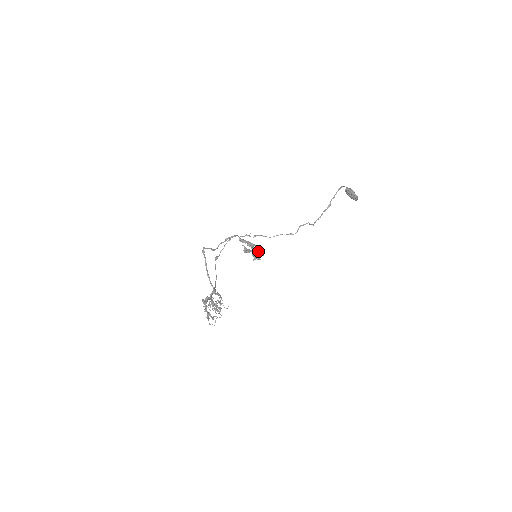
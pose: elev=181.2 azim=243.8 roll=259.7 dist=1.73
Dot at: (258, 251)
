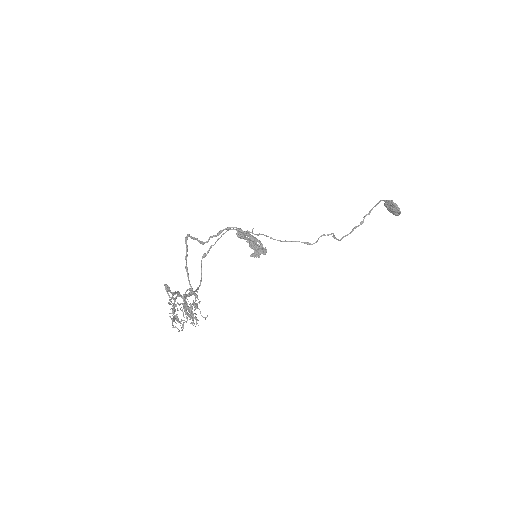
Dot at: (259, 246)
